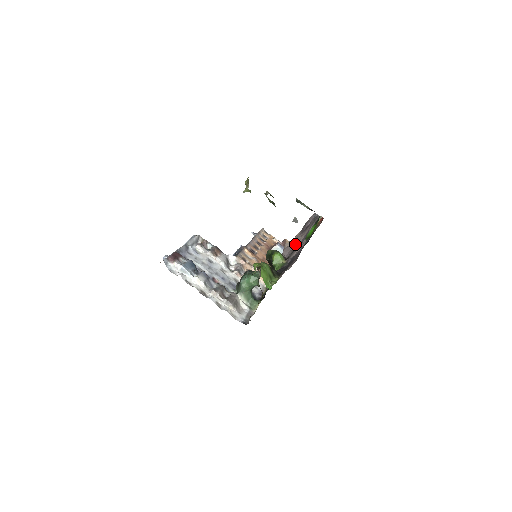
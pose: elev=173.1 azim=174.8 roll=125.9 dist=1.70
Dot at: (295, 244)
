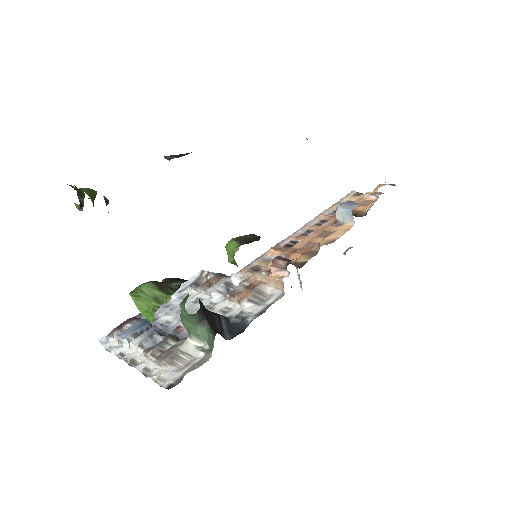
Dot at: occluded
